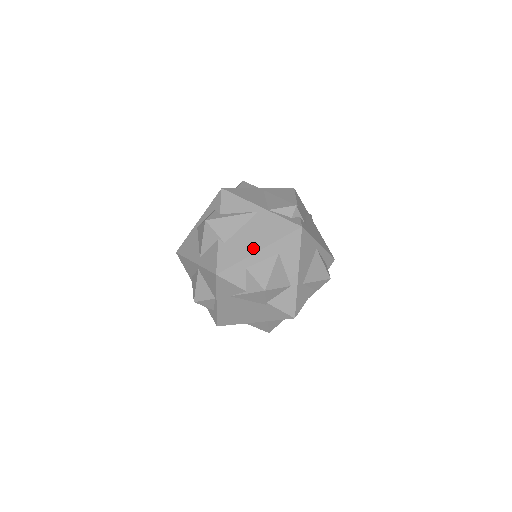
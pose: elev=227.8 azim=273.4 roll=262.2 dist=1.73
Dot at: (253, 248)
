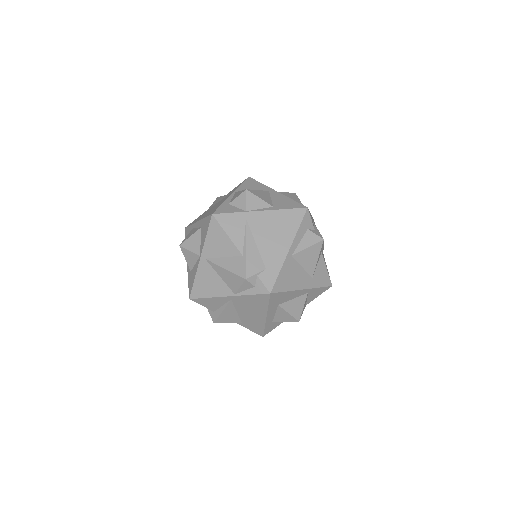
Dot at: (261, 318)
